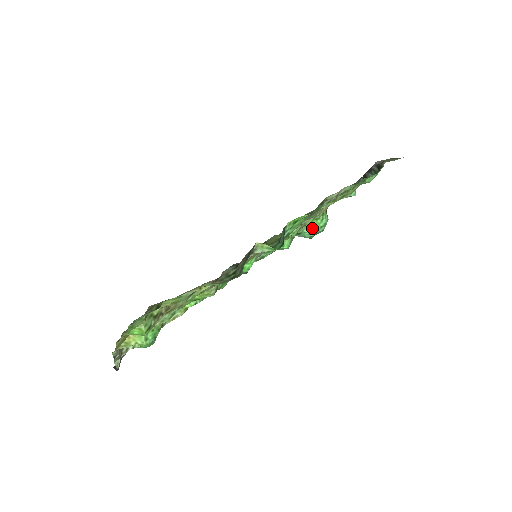
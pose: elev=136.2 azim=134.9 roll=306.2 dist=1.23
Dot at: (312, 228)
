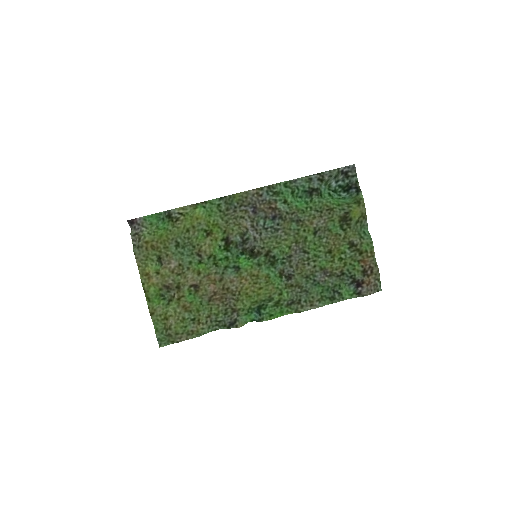
Dot at: (332, 199)
